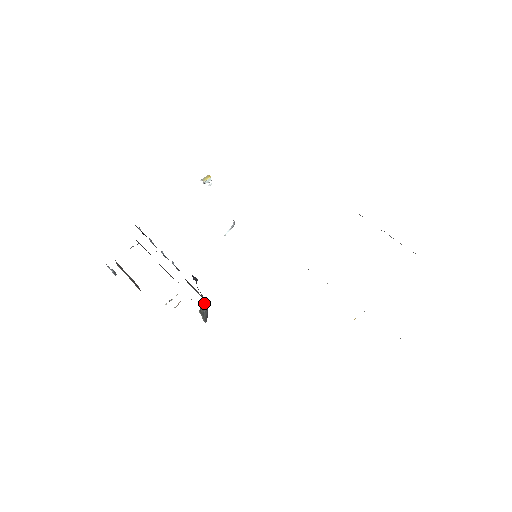
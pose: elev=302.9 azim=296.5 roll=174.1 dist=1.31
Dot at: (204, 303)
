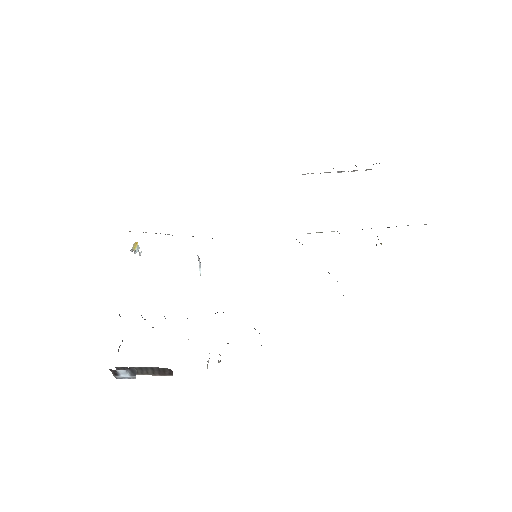
Dot at: occluded
